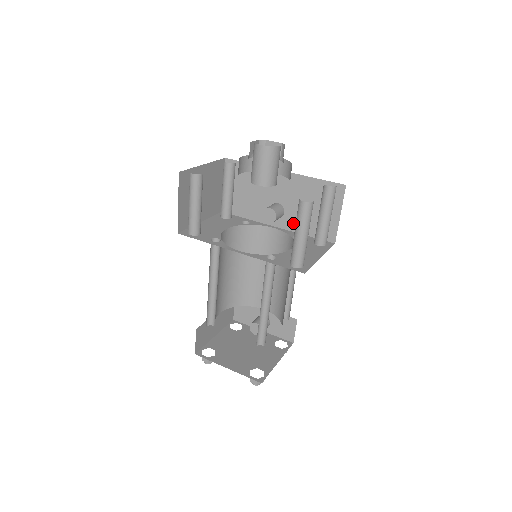
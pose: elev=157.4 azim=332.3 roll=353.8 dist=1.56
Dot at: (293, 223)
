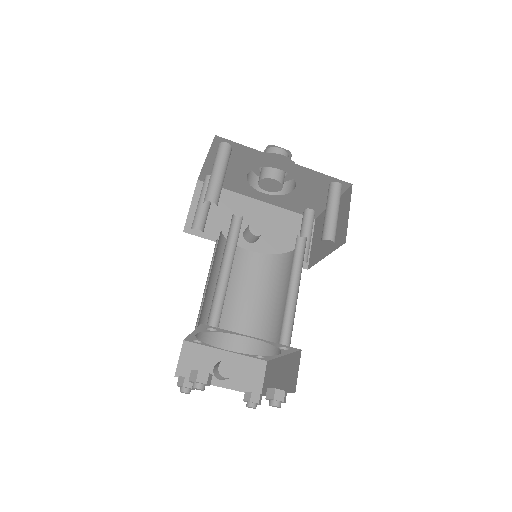
Dot at: (267, 248)
